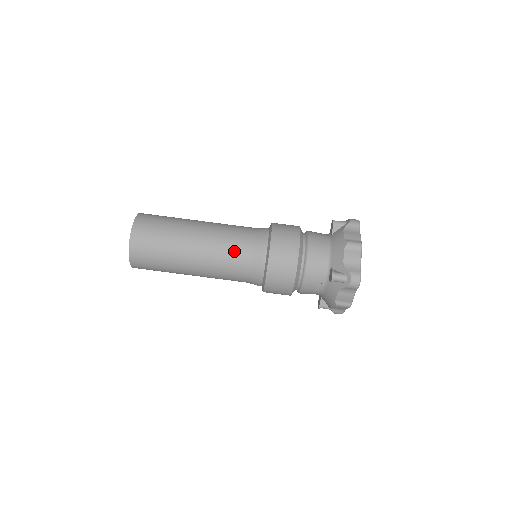
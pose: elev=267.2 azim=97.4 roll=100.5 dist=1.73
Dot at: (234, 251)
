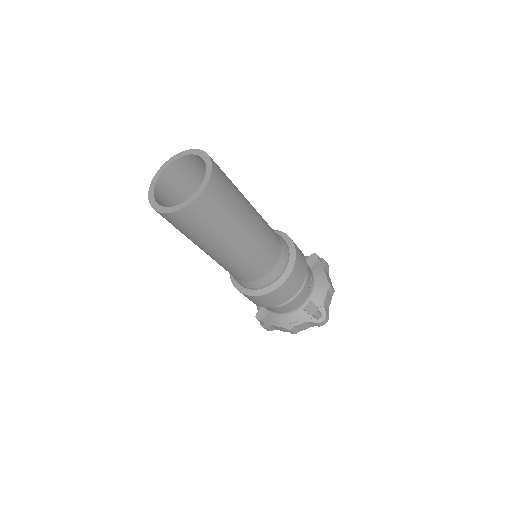
Dot at: (230, 272)
